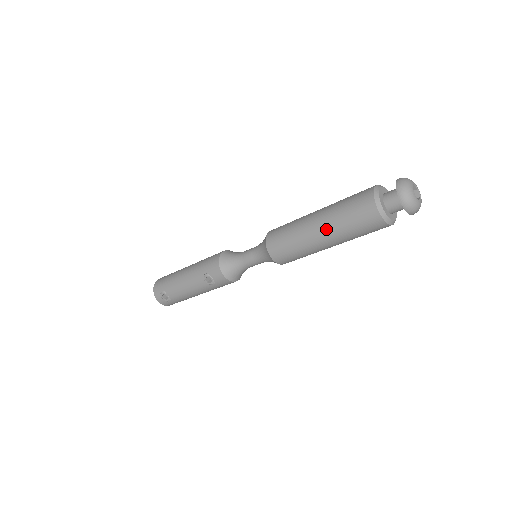
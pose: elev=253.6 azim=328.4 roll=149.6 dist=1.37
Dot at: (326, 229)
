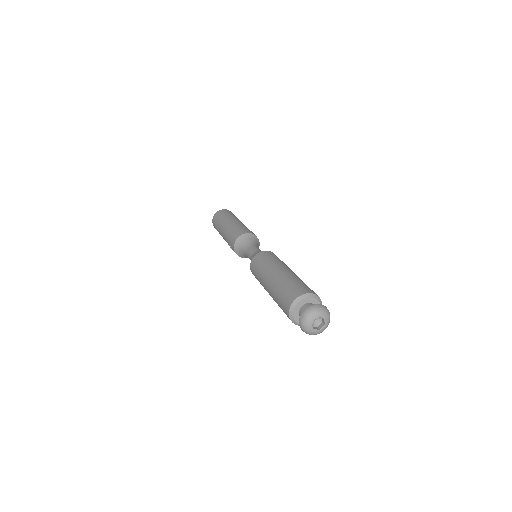
Dot at: (272, 297)
